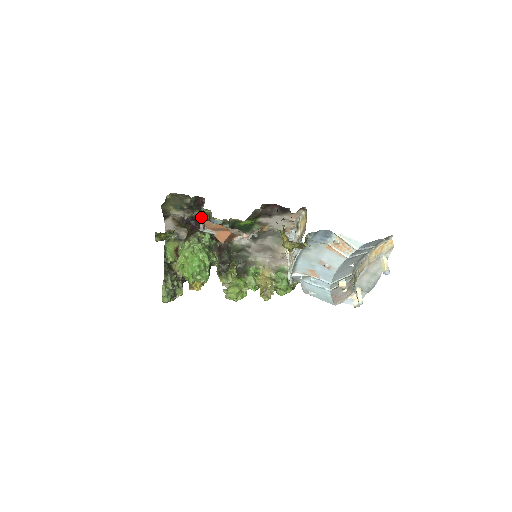
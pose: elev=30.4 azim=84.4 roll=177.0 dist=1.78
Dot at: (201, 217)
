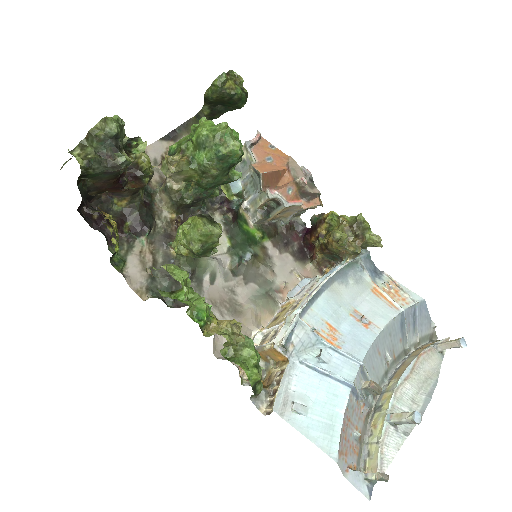
Dot at: occluded
